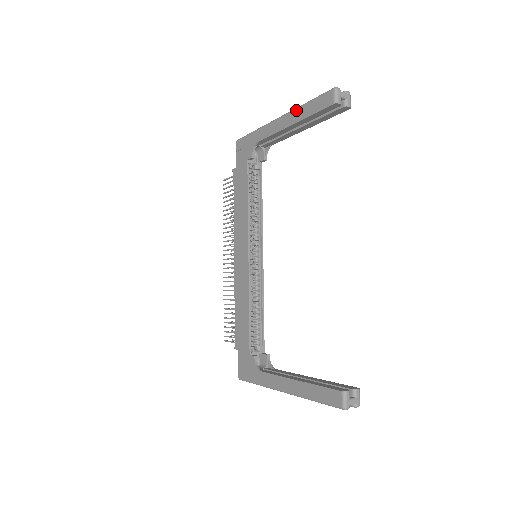
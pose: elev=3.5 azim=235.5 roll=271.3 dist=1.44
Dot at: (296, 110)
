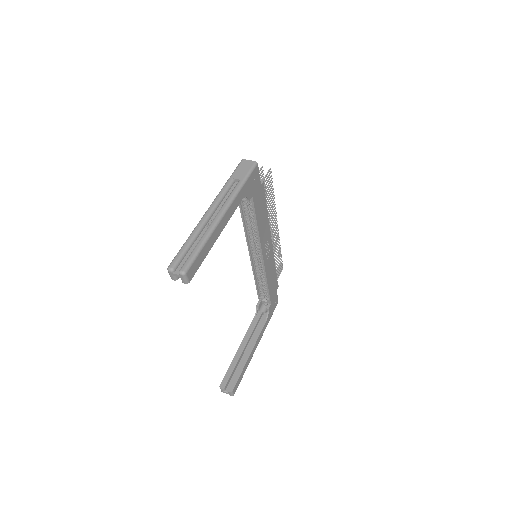
Dot at: (194, 230)
